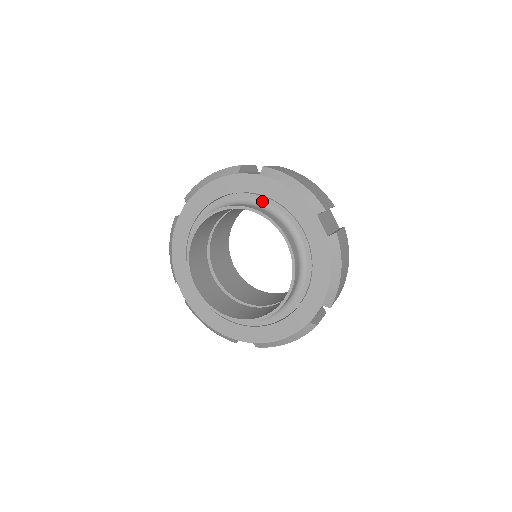
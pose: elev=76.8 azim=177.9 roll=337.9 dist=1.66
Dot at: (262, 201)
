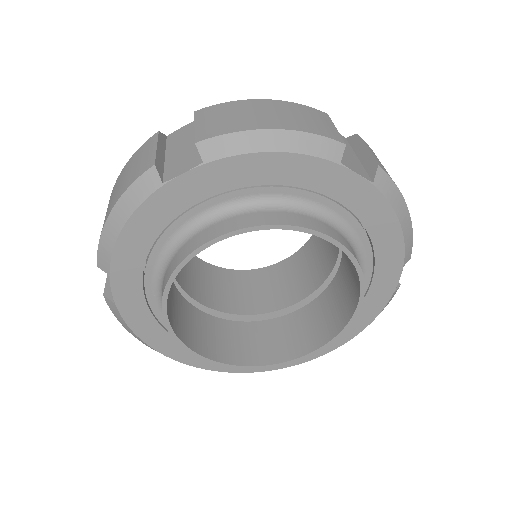
Dot at: (347, 222)
